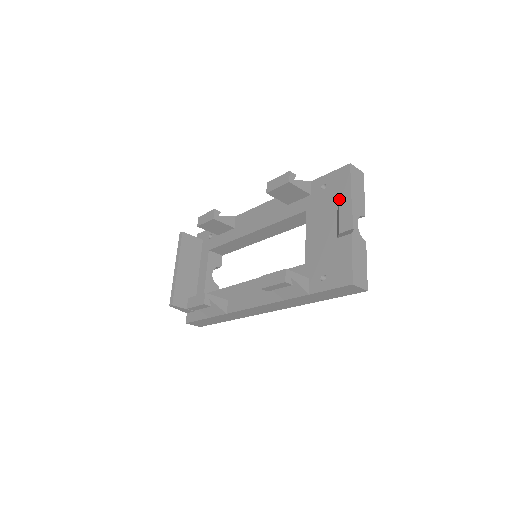
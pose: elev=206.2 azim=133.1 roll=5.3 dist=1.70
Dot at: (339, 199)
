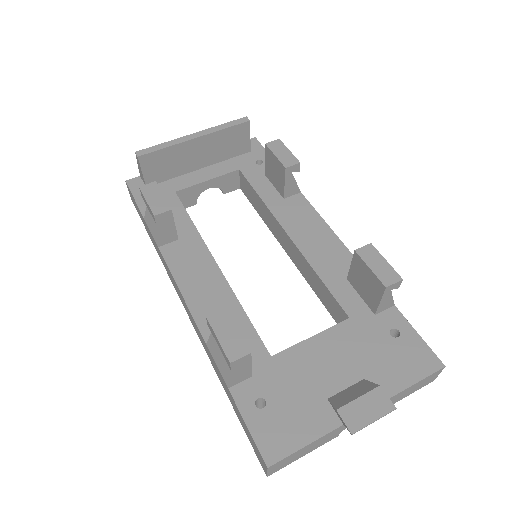
Dot at: (386, 373)
